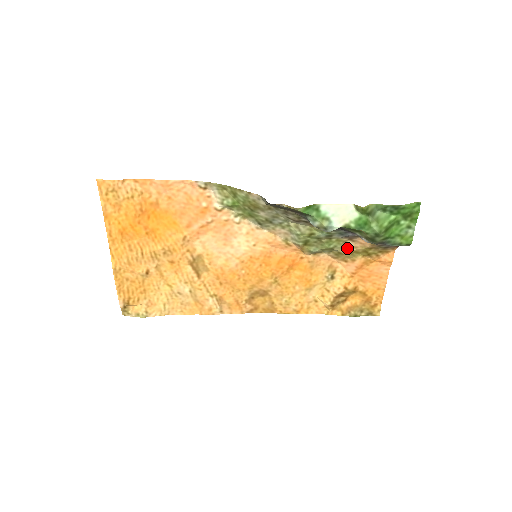
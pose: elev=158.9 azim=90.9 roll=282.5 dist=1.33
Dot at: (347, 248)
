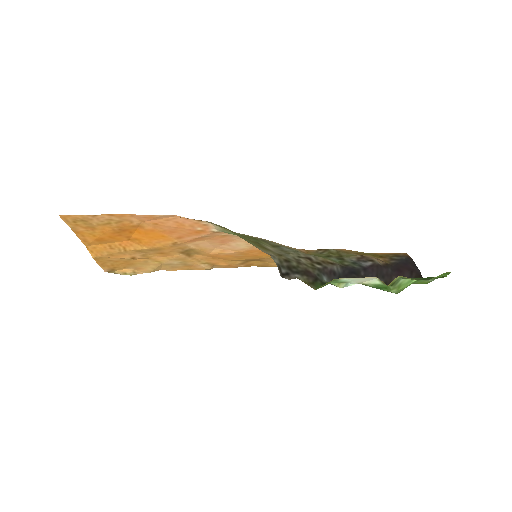
Dot at: occluded
